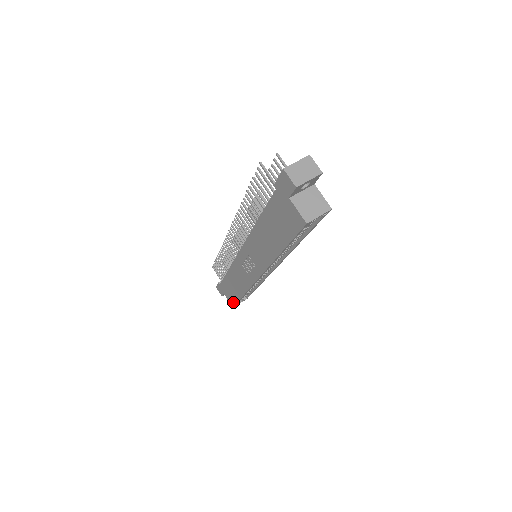
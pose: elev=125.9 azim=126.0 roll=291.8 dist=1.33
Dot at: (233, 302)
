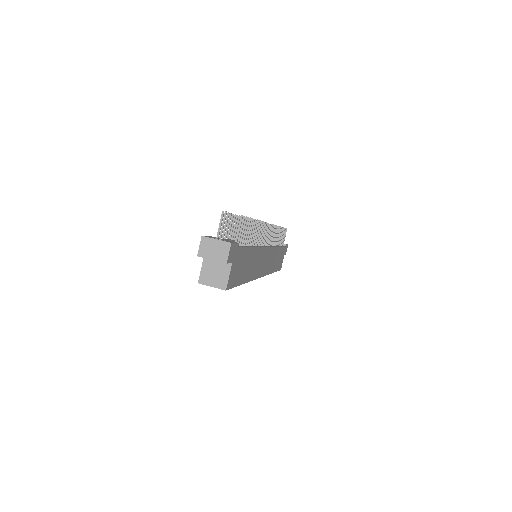
Dot at: occluded
